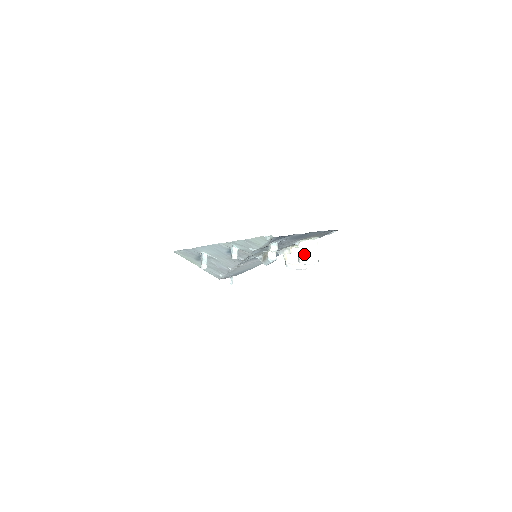
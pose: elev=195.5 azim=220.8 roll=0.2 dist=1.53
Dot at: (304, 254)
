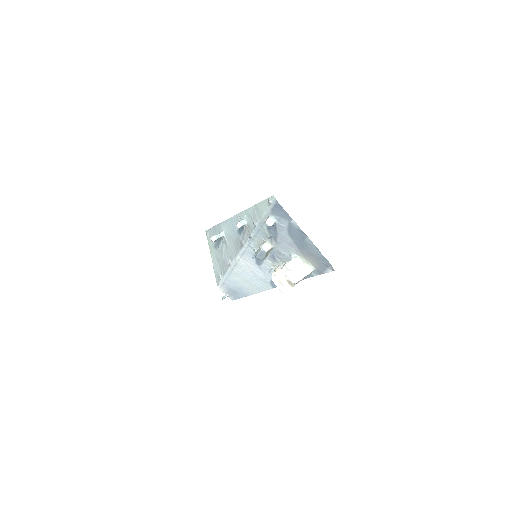
Dot at: (291, 267)
